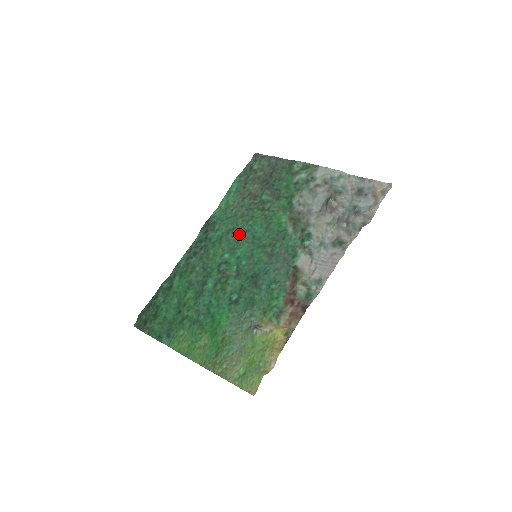
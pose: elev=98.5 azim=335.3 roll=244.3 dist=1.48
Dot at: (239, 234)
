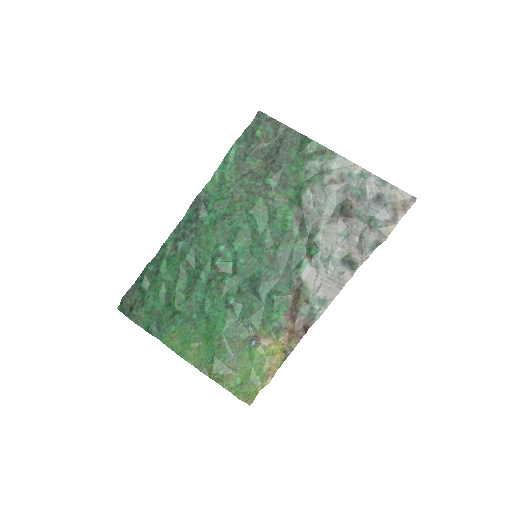
Dot at: (237, 224)
